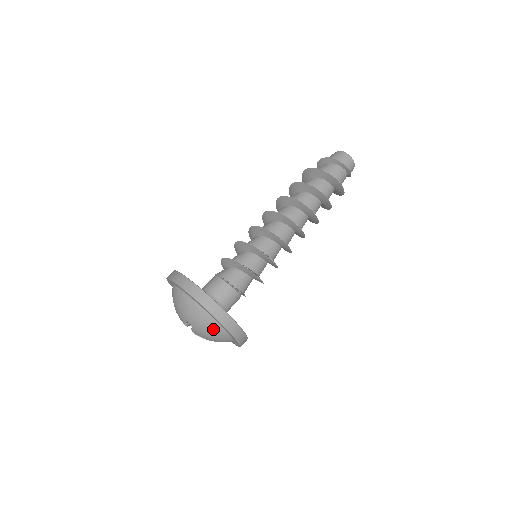
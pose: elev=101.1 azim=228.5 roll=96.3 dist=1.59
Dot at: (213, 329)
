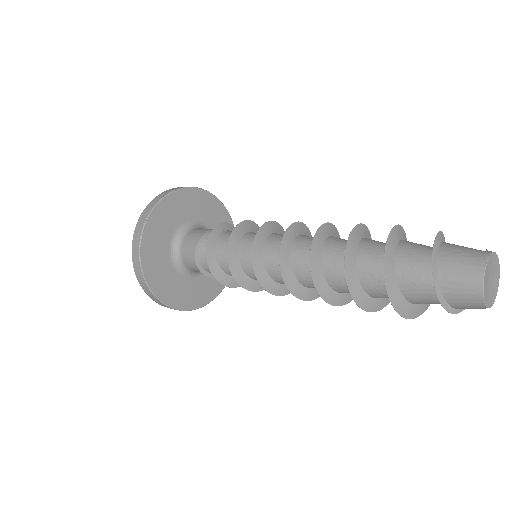
Dot at: occluded
